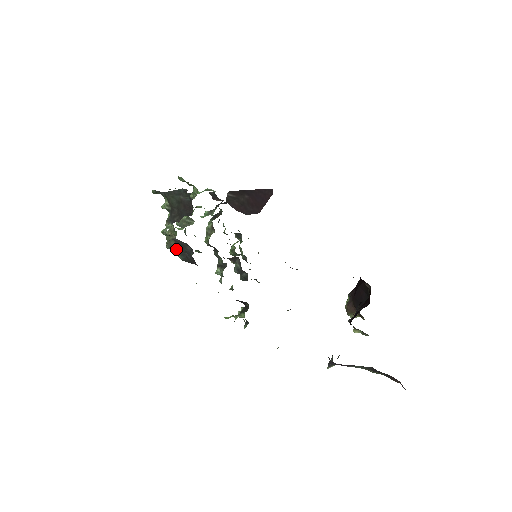
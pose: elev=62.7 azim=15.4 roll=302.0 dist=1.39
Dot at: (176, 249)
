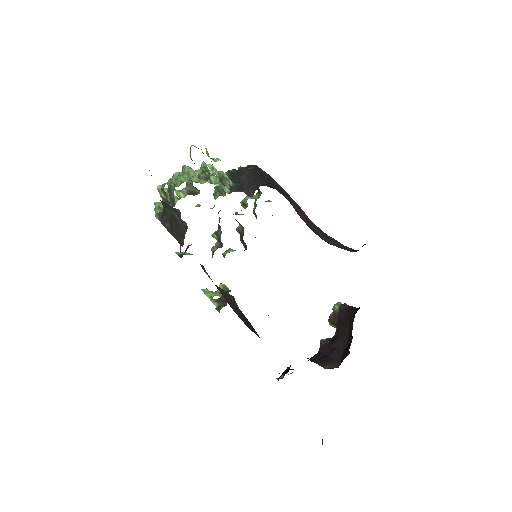
Dot at: occluded
